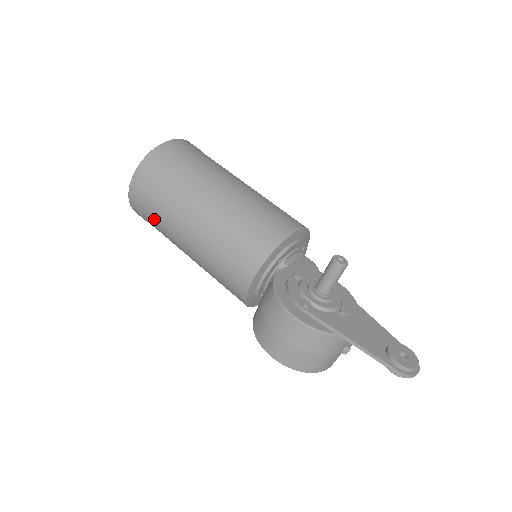
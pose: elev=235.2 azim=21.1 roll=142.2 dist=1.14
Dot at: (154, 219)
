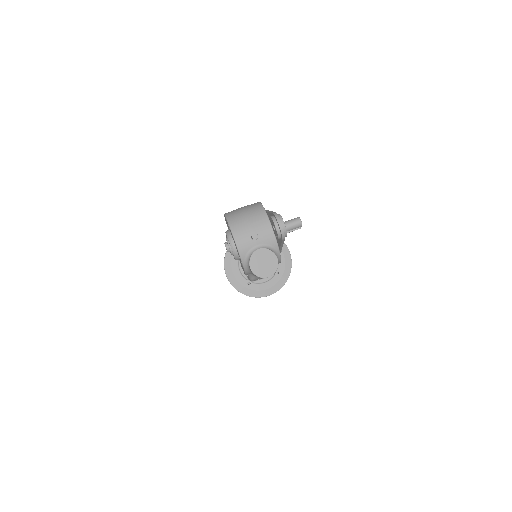
Dot at: occluded
